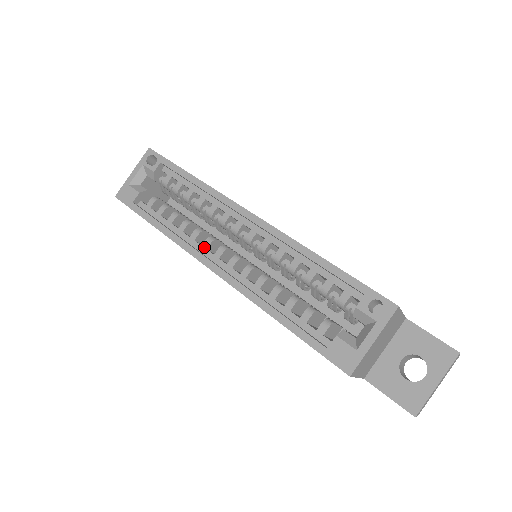
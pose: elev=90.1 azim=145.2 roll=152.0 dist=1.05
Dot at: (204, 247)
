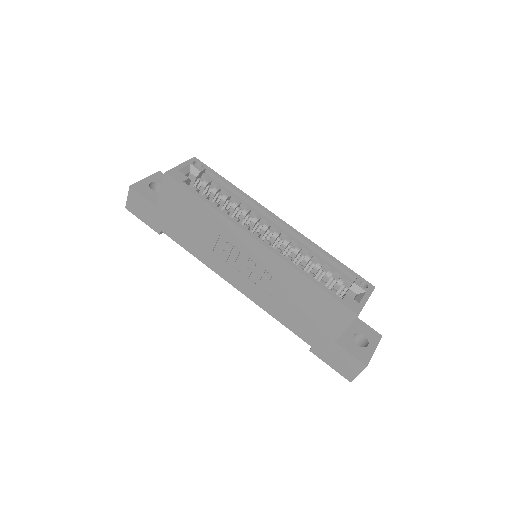
Dot at: occluded
